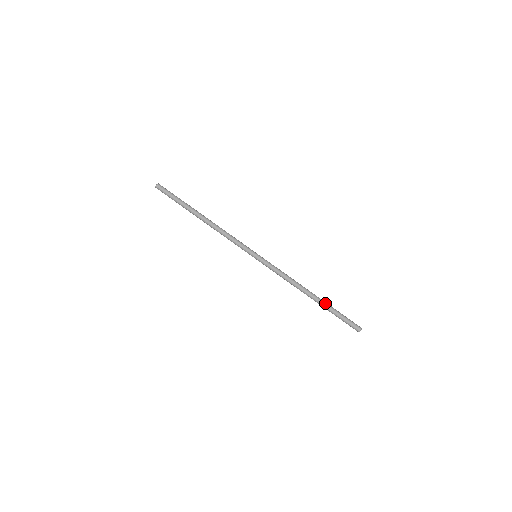
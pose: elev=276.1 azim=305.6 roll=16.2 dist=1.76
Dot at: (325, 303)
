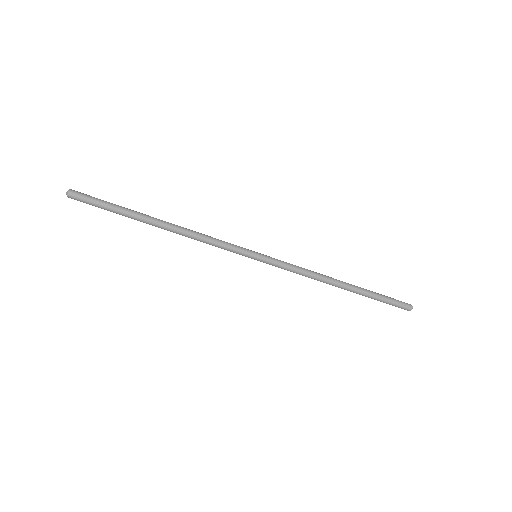
Dot at: (361, 294)
